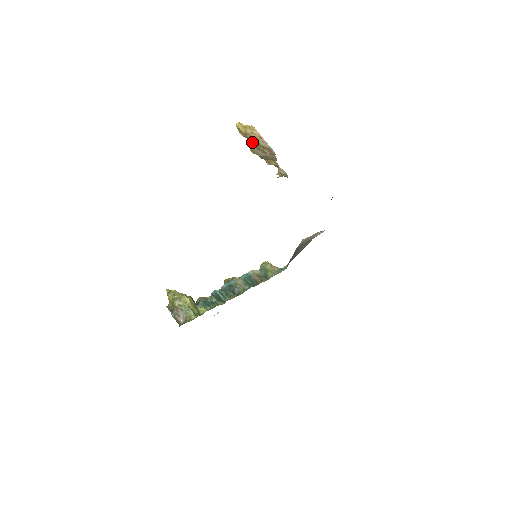
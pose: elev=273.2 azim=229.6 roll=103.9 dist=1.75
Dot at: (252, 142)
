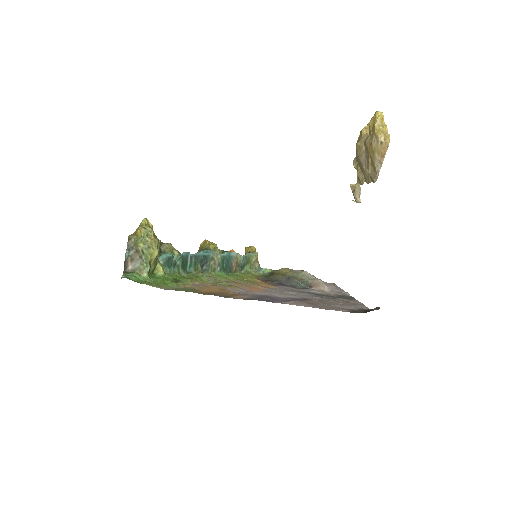
Dot at: (370, 147)
